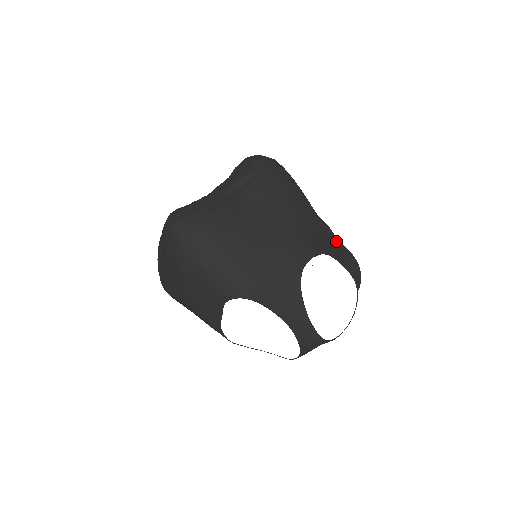
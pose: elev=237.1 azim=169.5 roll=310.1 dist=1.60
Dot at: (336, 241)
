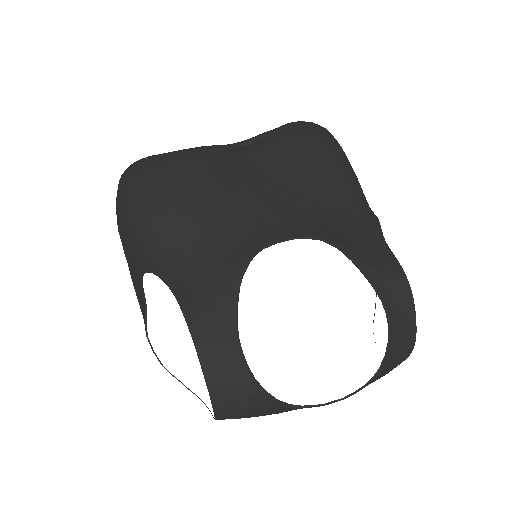
Dot at: (379, 243)
